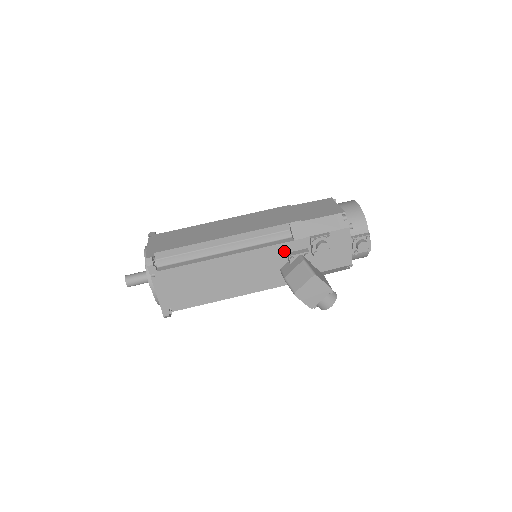
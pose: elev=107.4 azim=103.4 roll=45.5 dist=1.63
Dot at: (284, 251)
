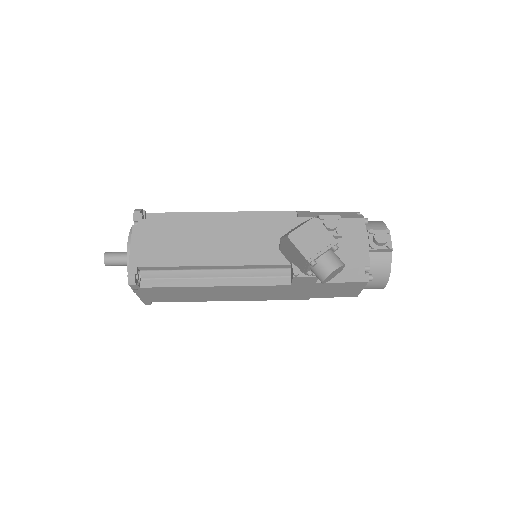
Dot at: (286, 227)
